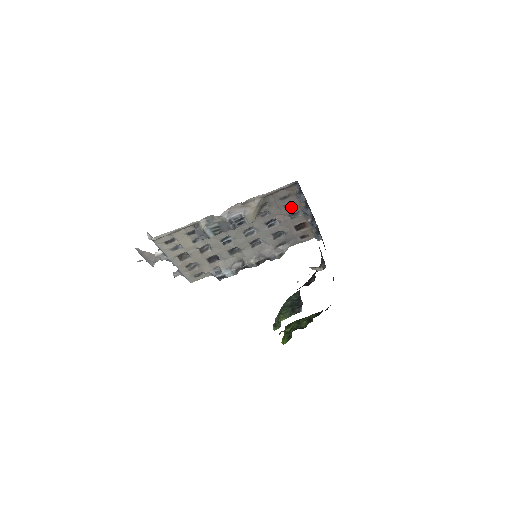
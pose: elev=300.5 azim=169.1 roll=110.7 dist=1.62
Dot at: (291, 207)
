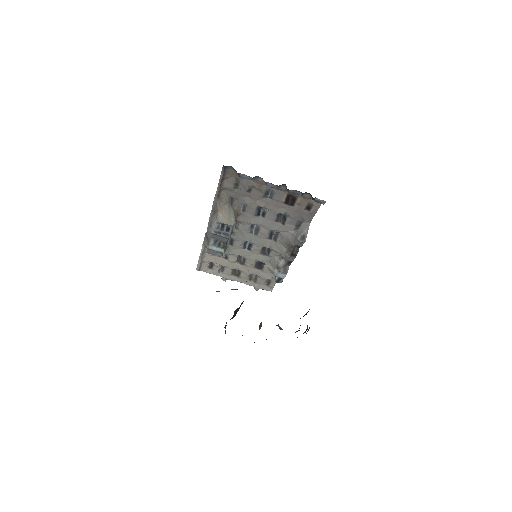
Dot at: (255, 189)
